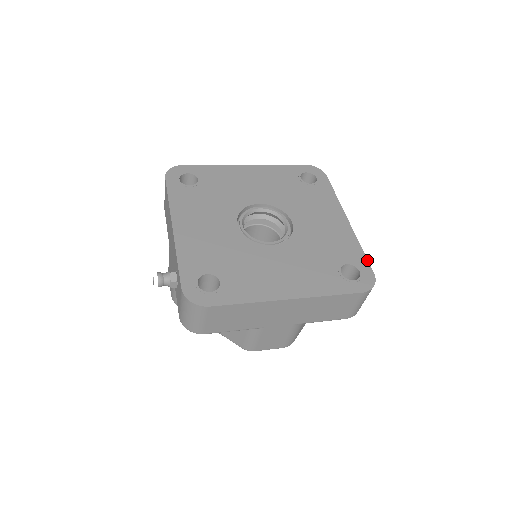
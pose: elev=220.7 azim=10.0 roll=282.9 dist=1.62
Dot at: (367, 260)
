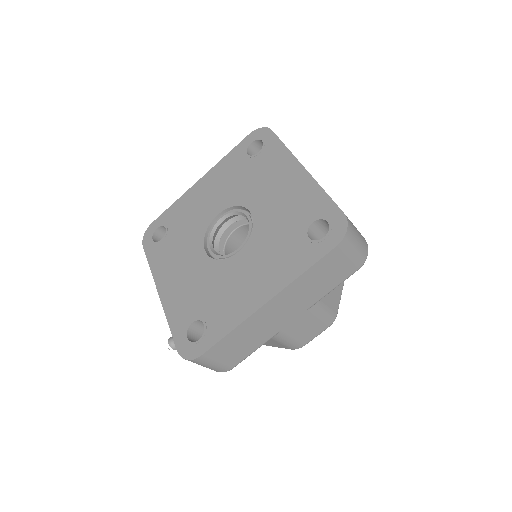
Dot at: (333, 202)
